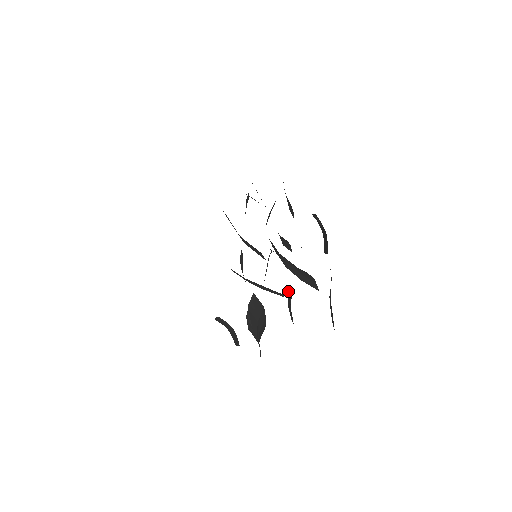
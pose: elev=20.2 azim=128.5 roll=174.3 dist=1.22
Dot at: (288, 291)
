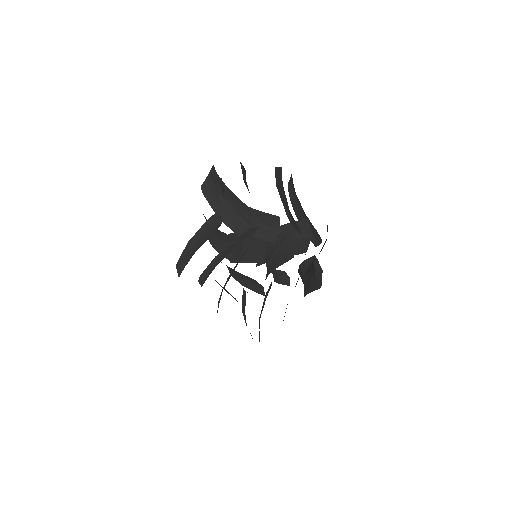
Dot at: (280, 270)
